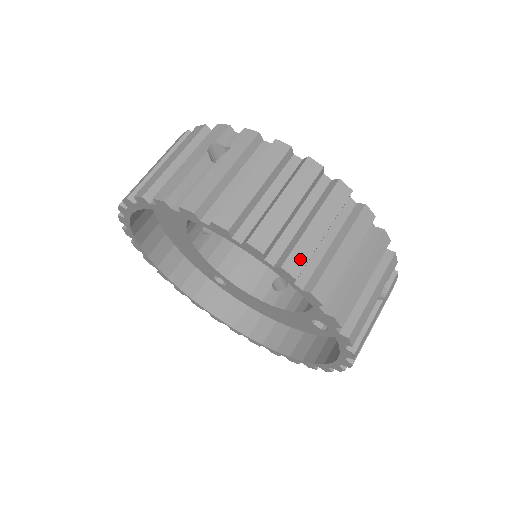
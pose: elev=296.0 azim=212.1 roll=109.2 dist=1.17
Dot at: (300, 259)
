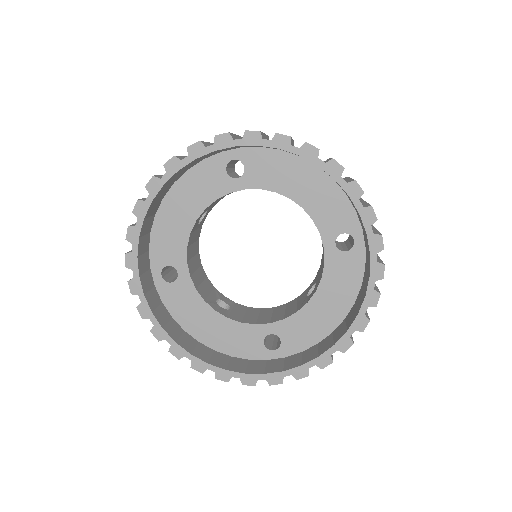
Dot at: occluded
